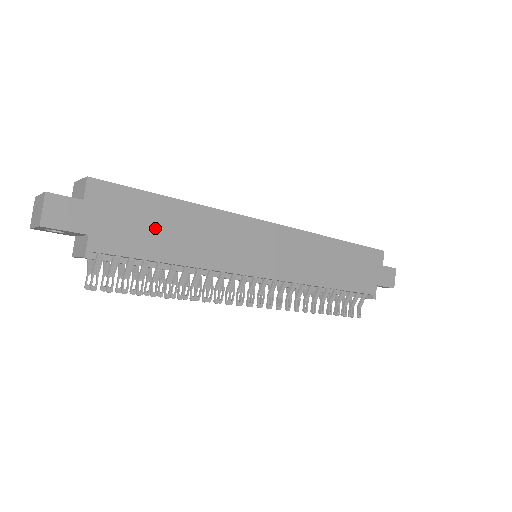
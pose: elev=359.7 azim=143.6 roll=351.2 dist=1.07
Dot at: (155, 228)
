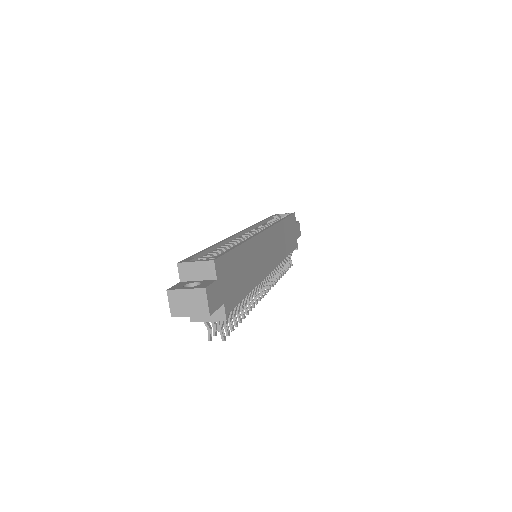
Dot at: (239, 274)
